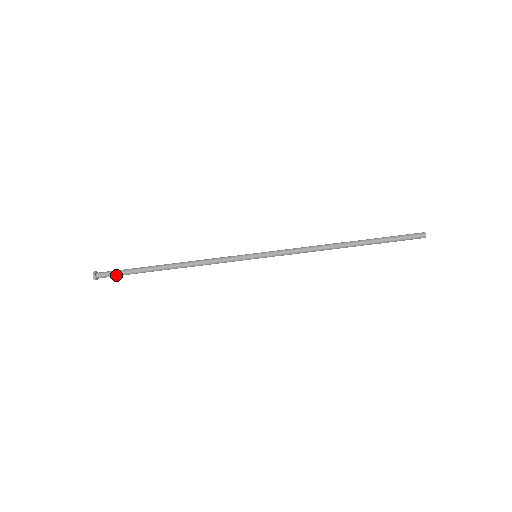
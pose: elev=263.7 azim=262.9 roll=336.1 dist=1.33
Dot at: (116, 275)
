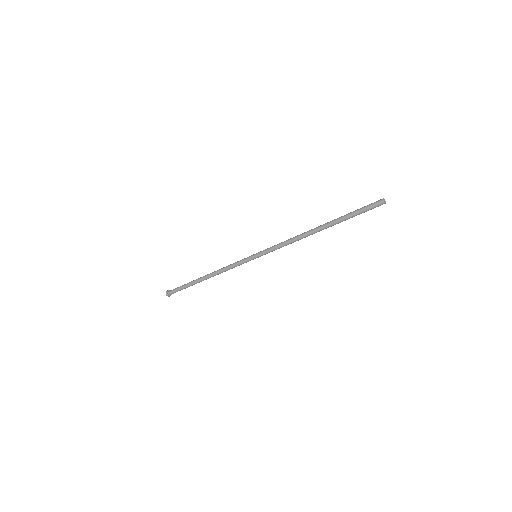
Dot at: (180, 290)
